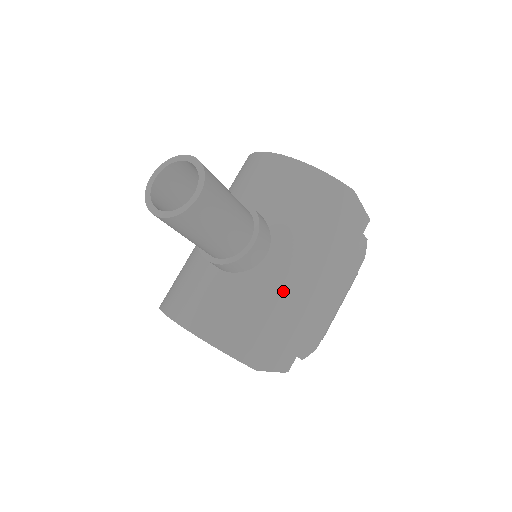
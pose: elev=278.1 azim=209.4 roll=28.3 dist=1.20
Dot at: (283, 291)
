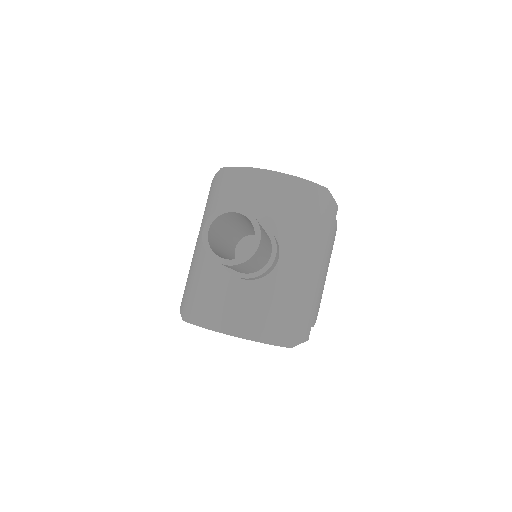
Dot at: (297, 283)
